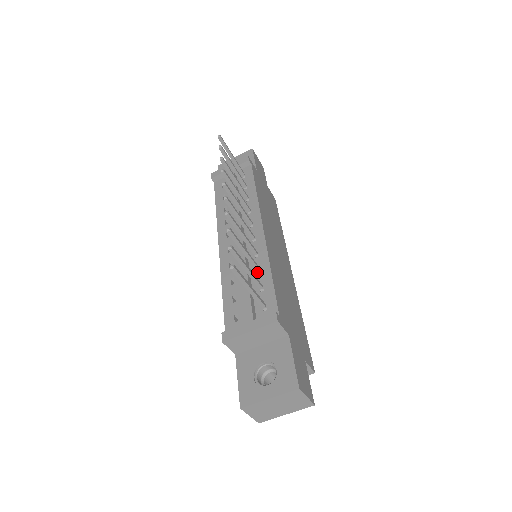
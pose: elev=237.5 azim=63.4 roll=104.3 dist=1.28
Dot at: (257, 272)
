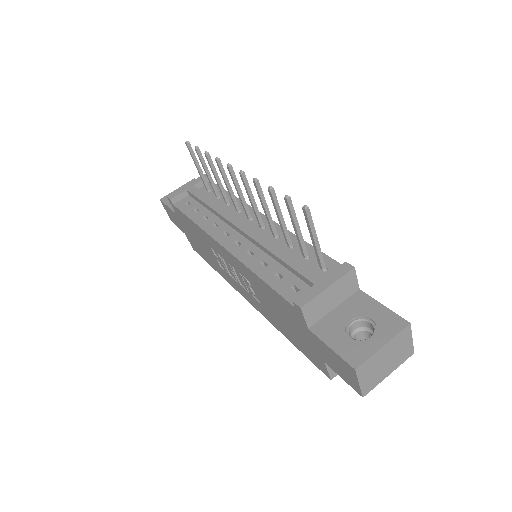
Dot at: (289, 247)
